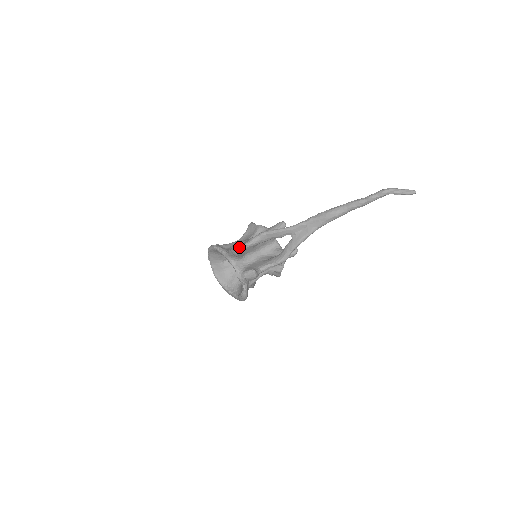
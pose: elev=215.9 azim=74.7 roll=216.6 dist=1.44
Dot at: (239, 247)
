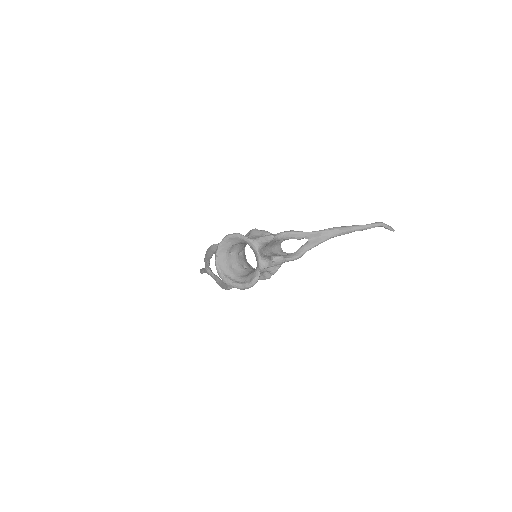
Dot at: occluded
